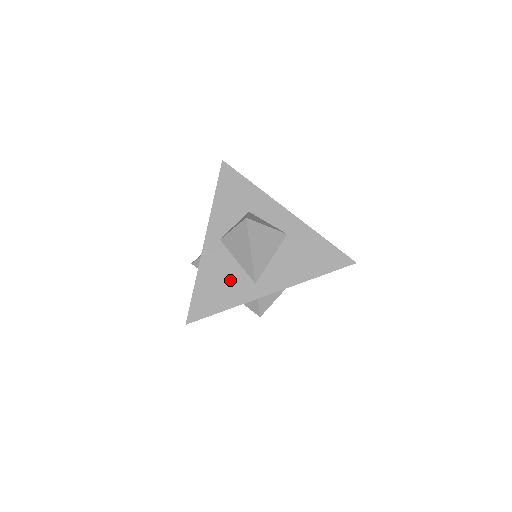
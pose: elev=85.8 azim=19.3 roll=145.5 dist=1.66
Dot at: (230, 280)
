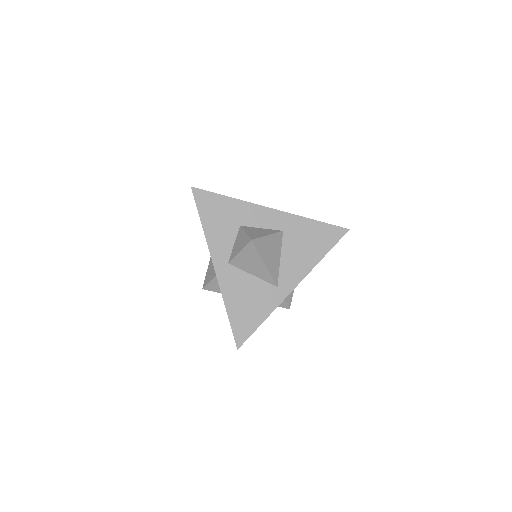
Dot at: (255, 294)
